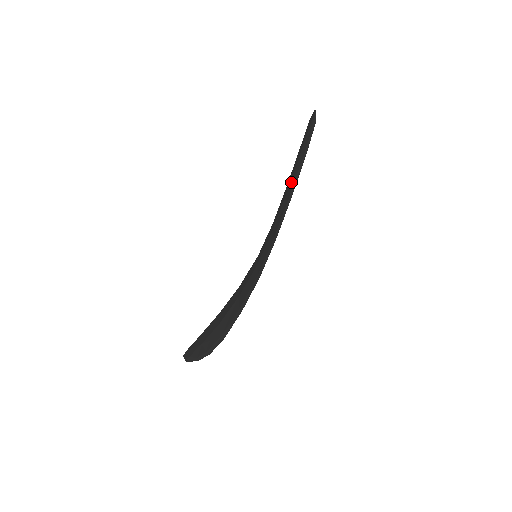
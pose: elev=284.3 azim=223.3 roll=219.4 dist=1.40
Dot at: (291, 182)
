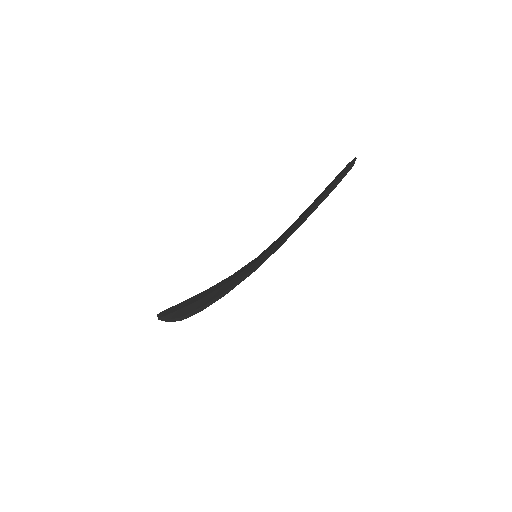
Dot at: (312, 206)
